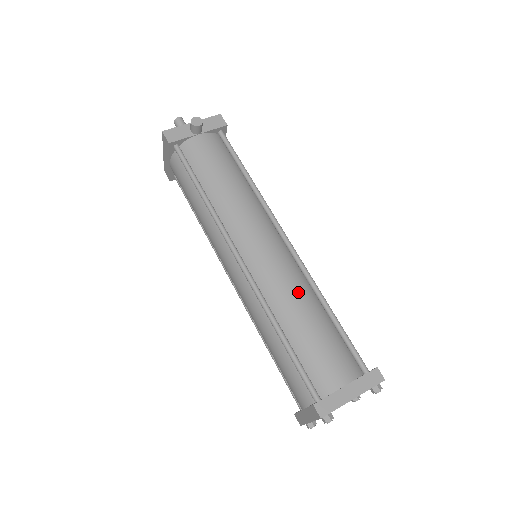
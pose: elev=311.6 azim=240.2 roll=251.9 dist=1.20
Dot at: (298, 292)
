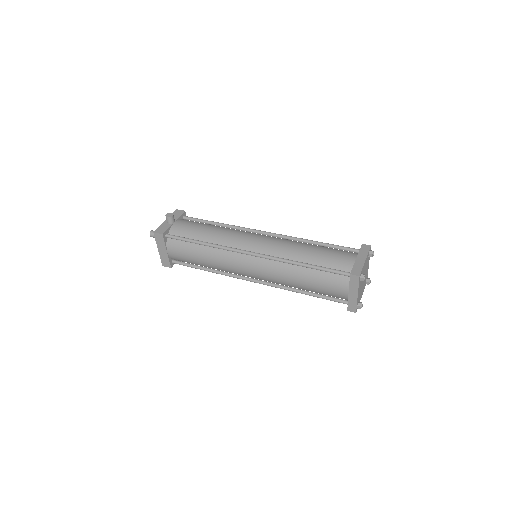
Dot at: (294, 244)
